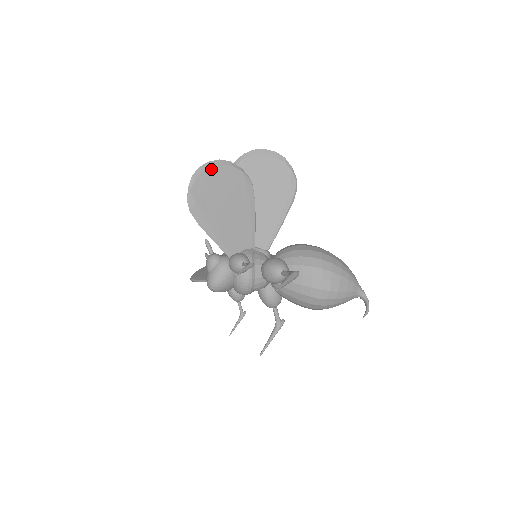
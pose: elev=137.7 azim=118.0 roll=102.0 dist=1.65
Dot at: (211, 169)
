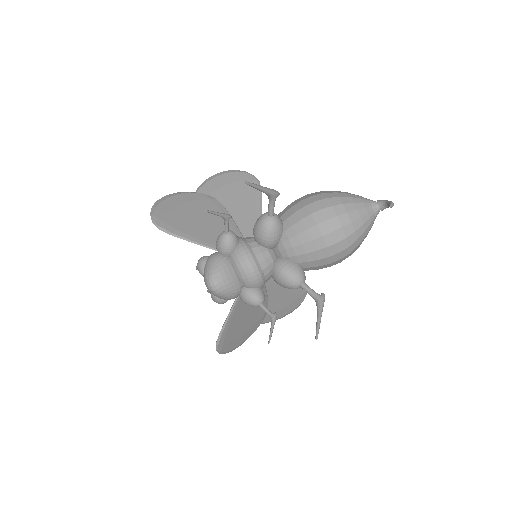
Dot at: (169, 198)
